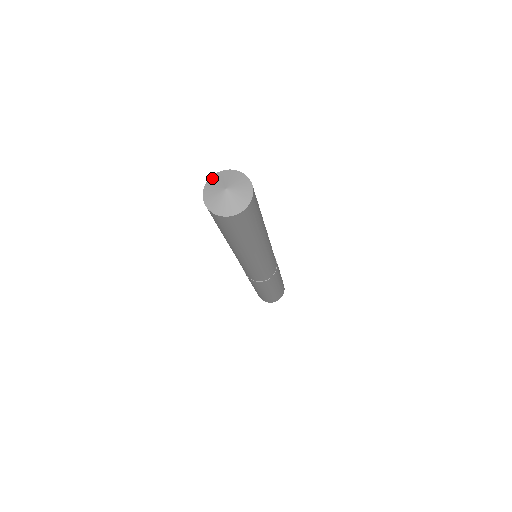
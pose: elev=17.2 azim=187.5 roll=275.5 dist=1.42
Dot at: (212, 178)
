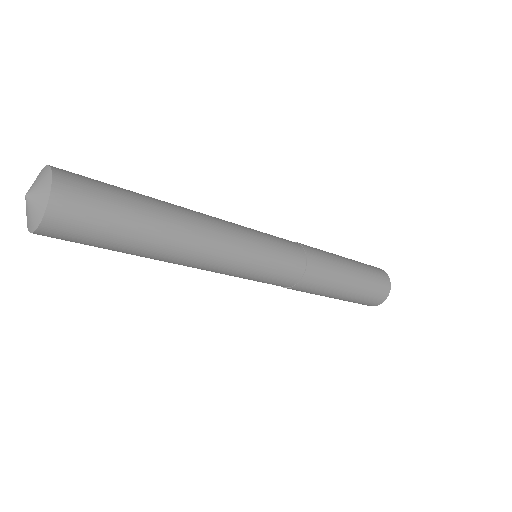
Dot at: (42, 169)
